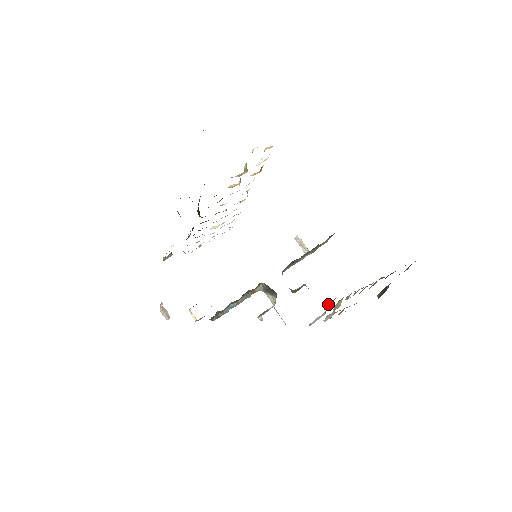
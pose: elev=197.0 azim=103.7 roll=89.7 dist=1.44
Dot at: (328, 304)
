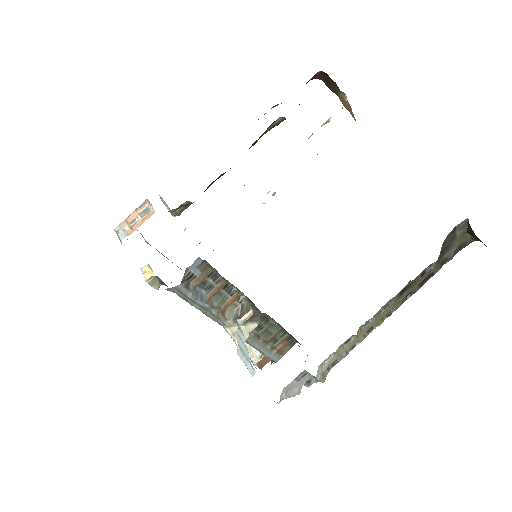
Dot at: occluded
